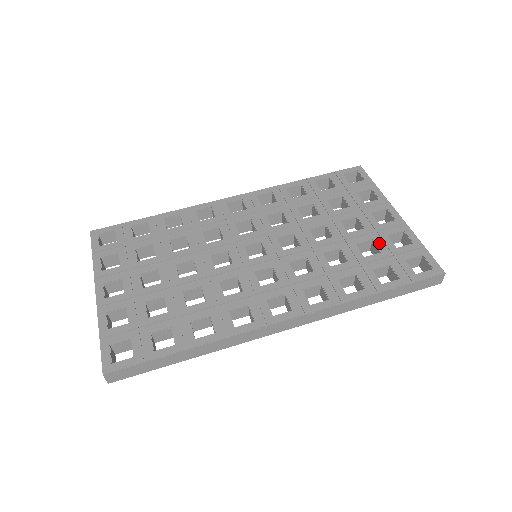
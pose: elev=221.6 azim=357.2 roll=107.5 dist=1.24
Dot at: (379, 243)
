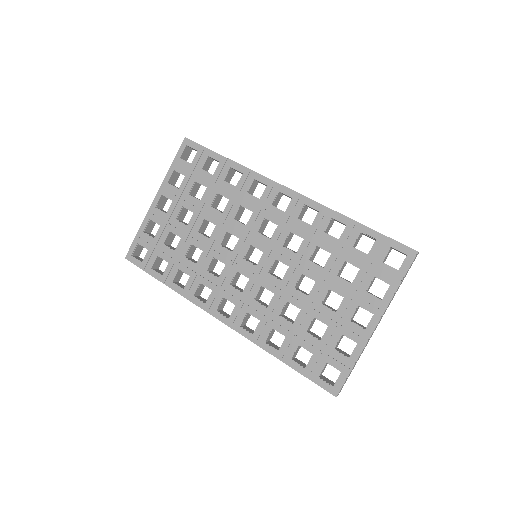
Dot at: (328, 333)
